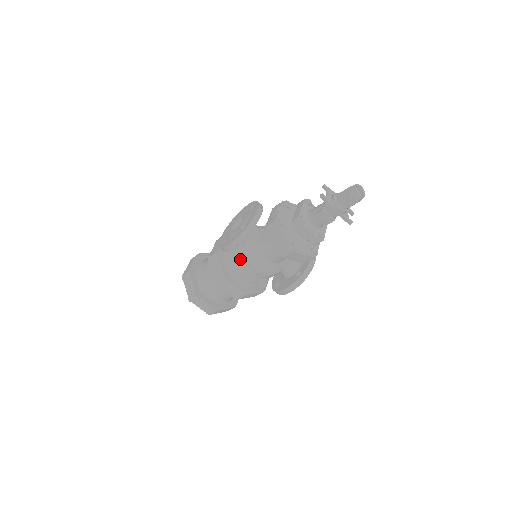
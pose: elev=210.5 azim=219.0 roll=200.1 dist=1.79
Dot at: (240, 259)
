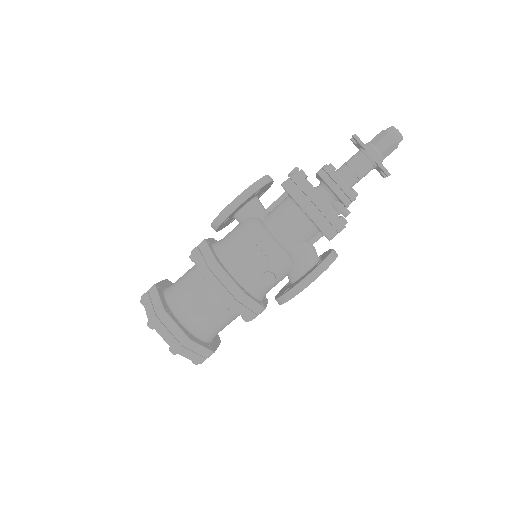
Dot at: (241, 237)
